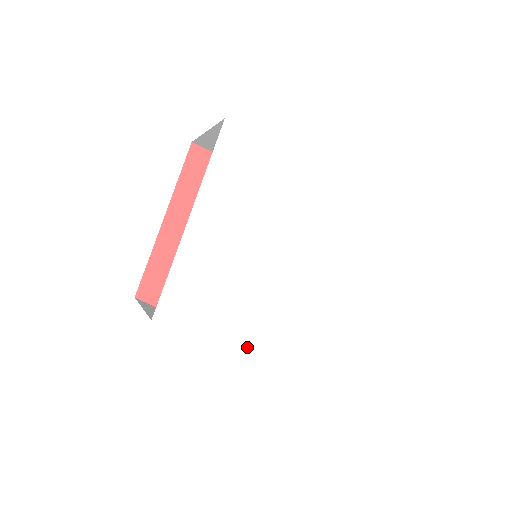
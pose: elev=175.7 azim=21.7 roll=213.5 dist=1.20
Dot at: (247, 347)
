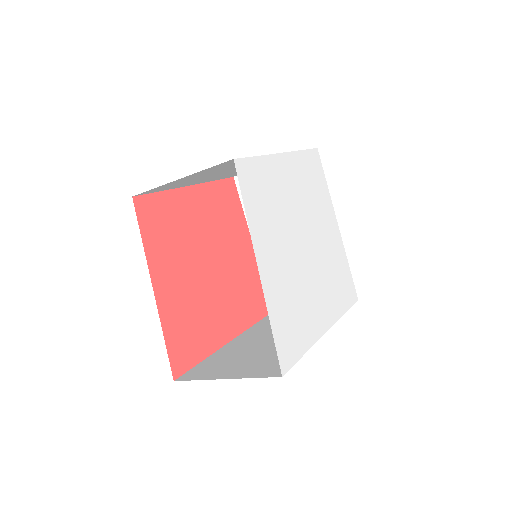
Dot at: (265, 265)
